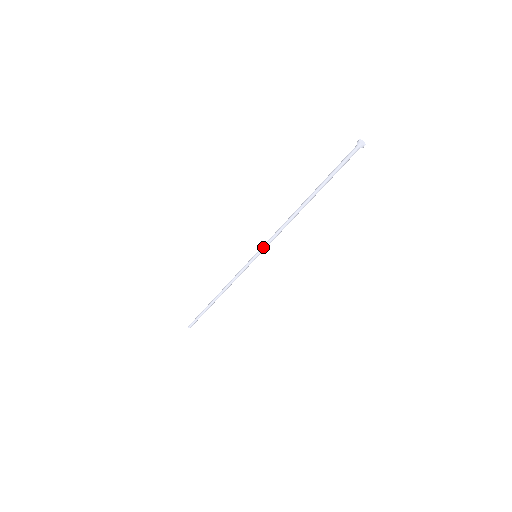
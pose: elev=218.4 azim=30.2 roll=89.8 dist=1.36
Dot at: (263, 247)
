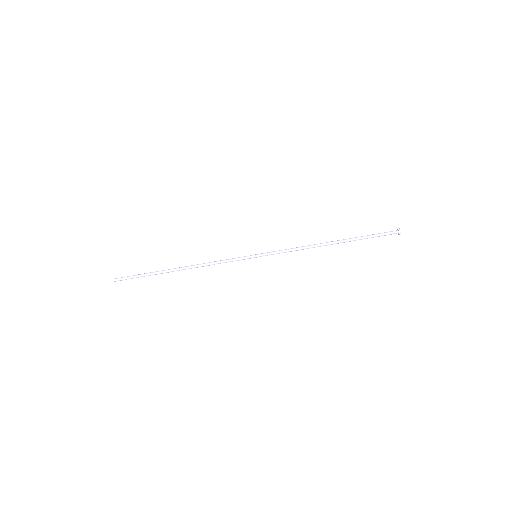
Dot at: (270, 253)
